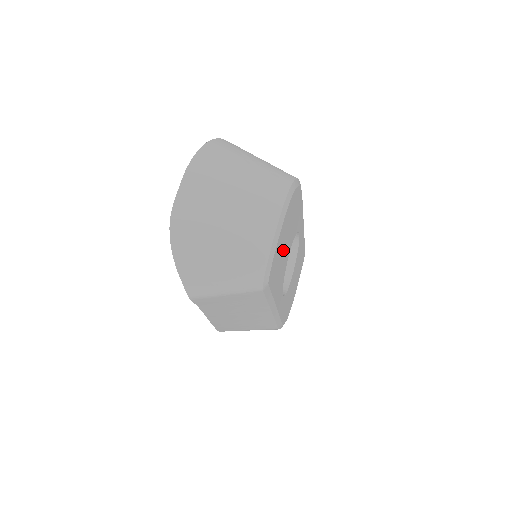
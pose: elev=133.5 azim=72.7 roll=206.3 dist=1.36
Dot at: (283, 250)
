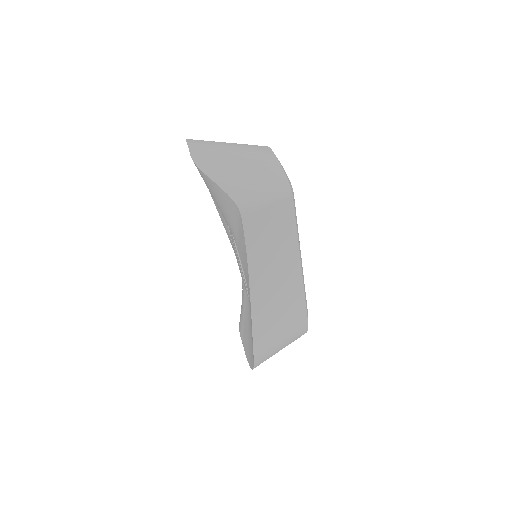
Dot at: occluded
